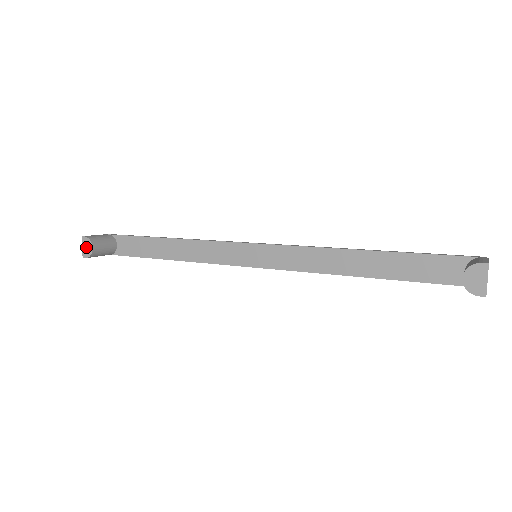
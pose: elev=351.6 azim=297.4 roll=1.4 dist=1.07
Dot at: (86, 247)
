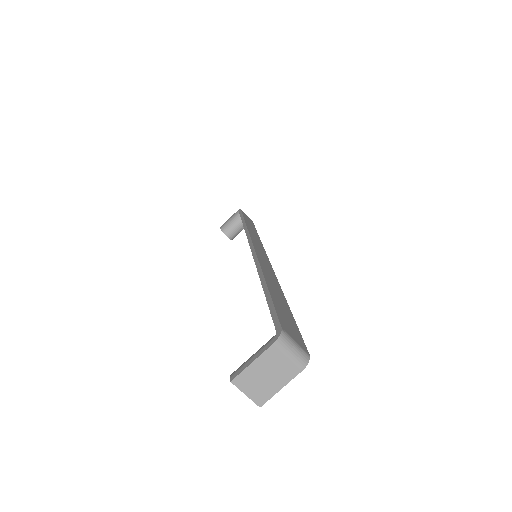
Dot at: occluded
